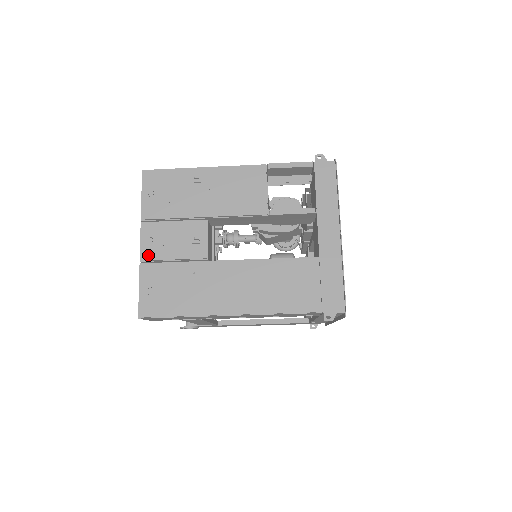
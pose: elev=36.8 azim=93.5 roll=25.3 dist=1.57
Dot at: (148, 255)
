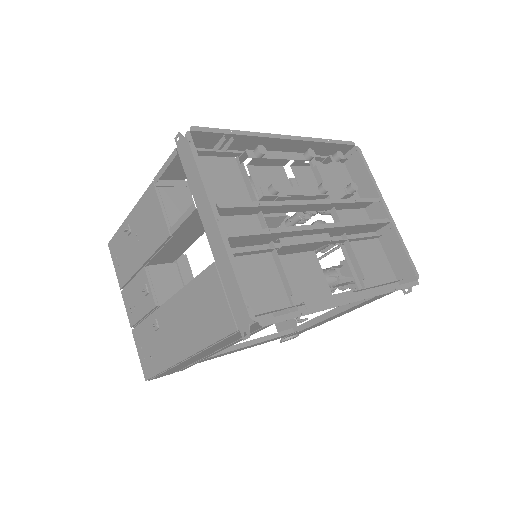
Dot at: (132, 320)
